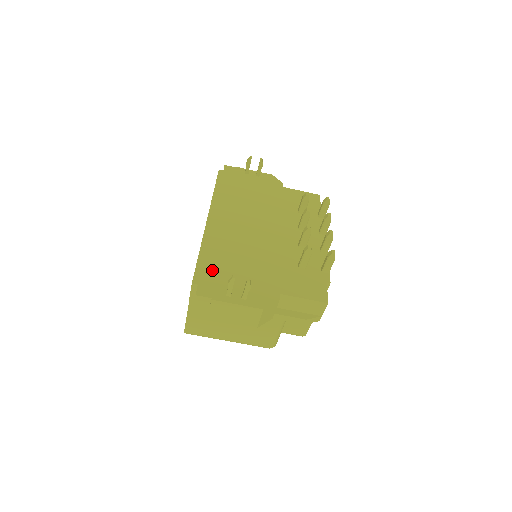
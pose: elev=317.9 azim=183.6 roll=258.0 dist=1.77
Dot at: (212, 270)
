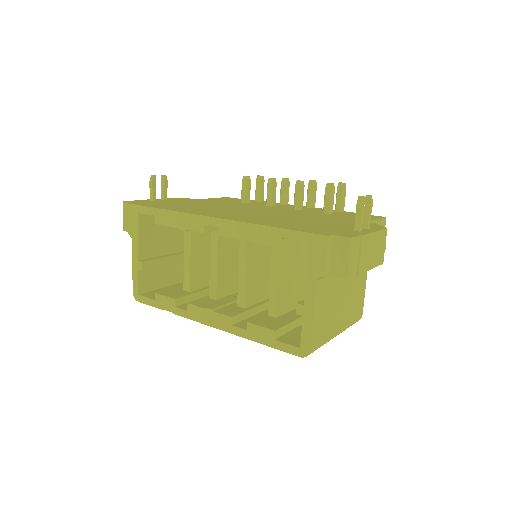
Dot at: (311, 228)
